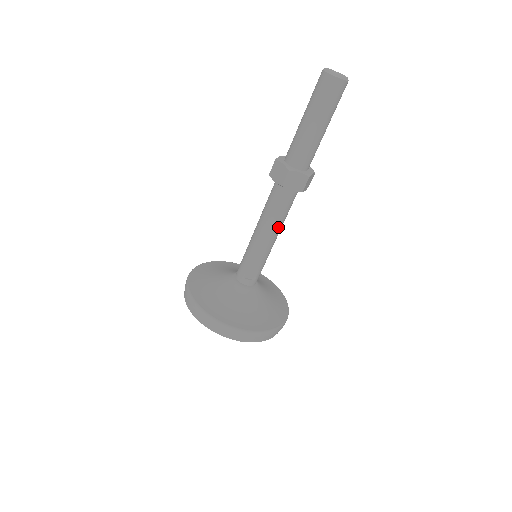
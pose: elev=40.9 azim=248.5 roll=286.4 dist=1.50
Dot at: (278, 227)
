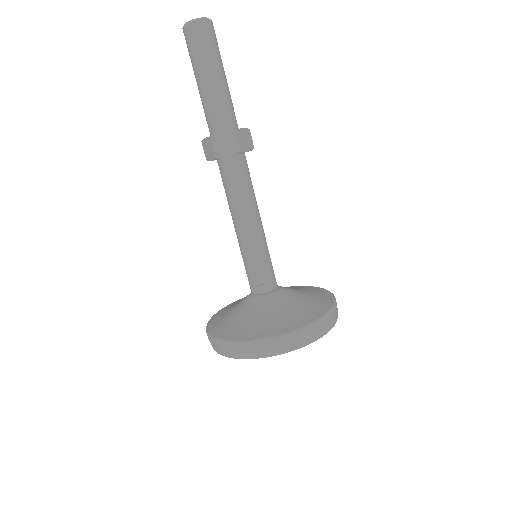
Dot at: (249, 207)
